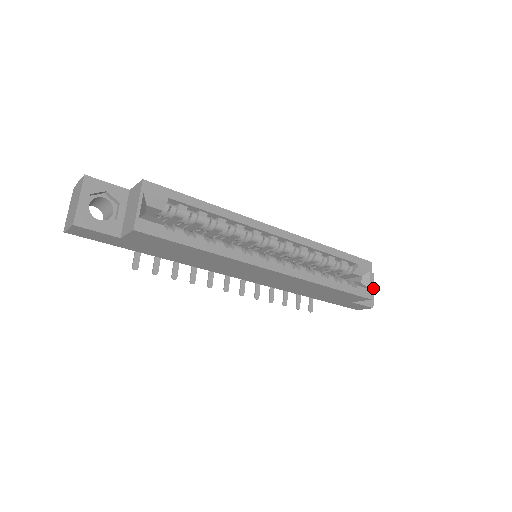
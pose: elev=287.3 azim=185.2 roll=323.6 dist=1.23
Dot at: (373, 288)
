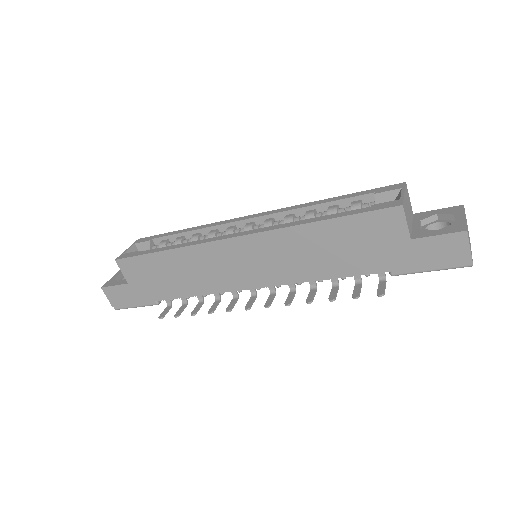
Dot at: (464, 216)
